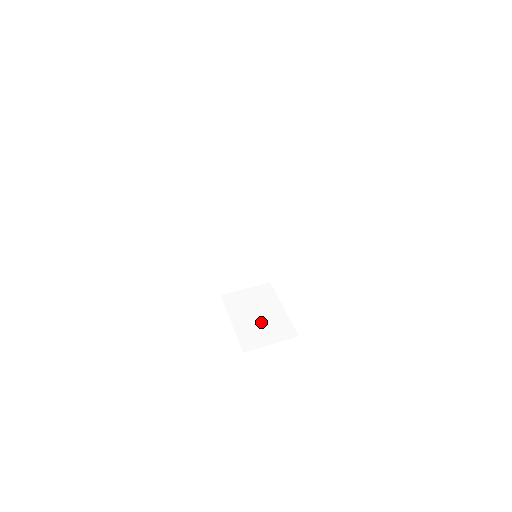
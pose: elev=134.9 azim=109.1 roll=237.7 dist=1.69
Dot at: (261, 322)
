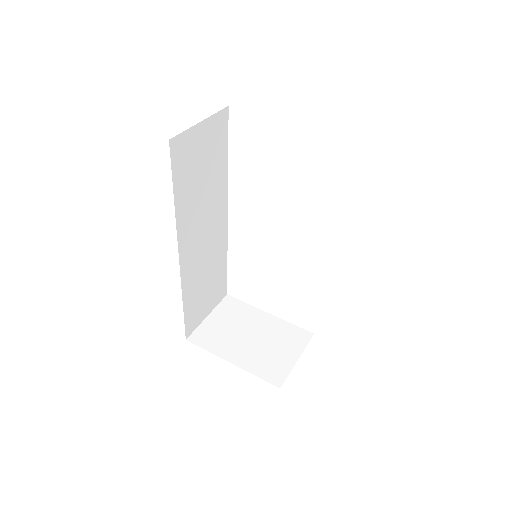
Dot at: (263, 343)
